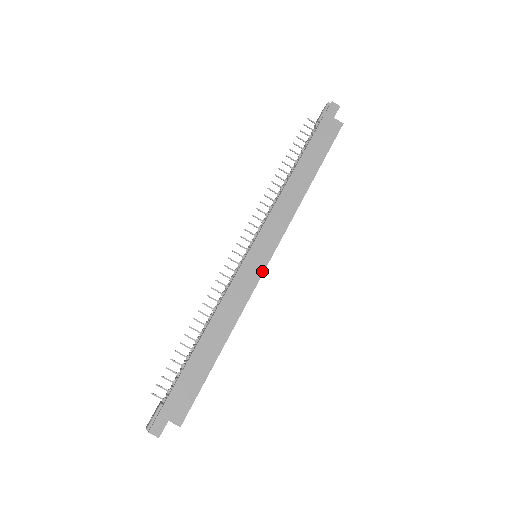
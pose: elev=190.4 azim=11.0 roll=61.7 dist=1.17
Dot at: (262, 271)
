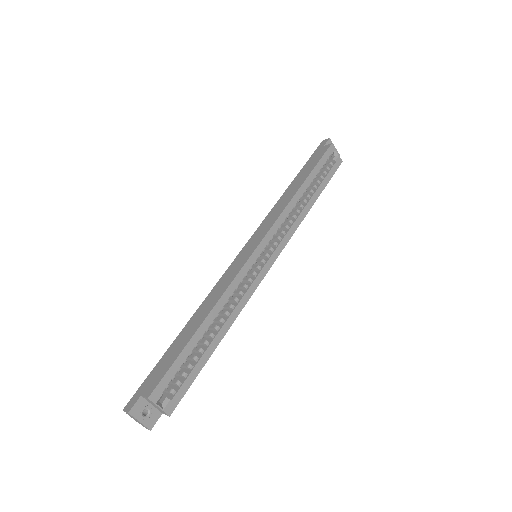
Dot at: (249, 256)
